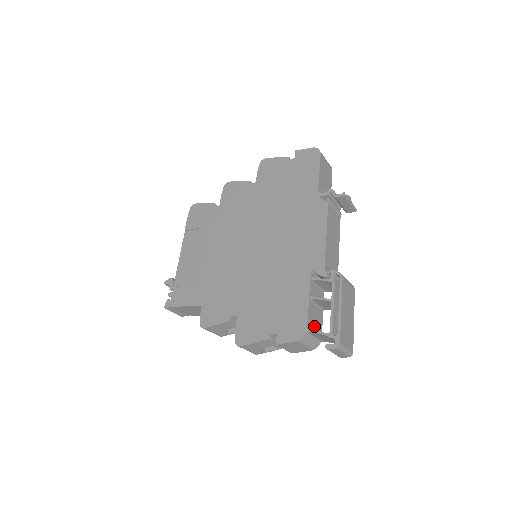
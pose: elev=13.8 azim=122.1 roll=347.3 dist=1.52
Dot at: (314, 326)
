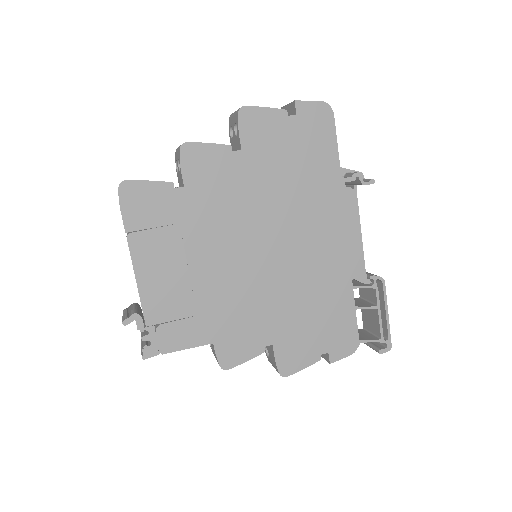
Dot at: occluded
